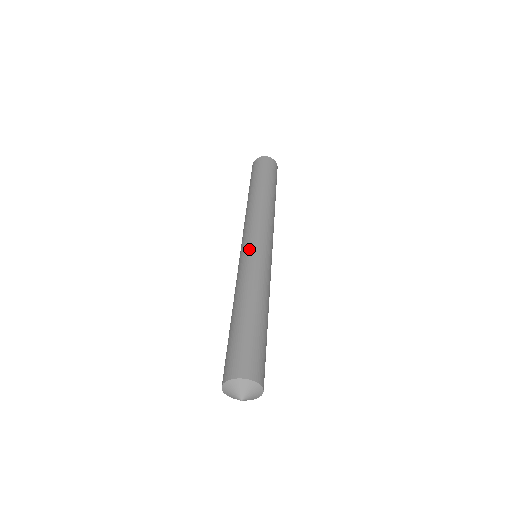
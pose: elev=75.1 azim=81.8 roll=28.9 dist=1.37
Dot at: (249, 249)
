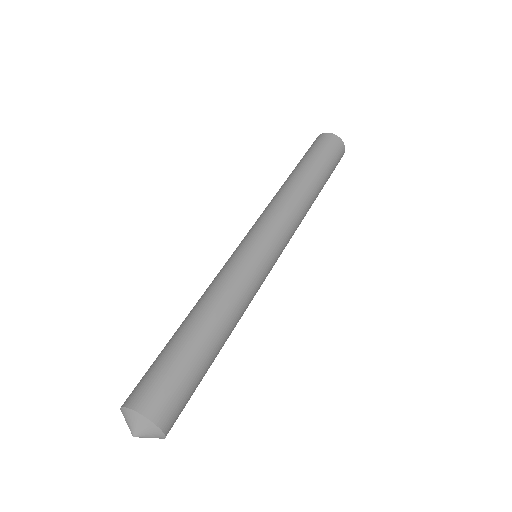
Dot at: (249, 247)
